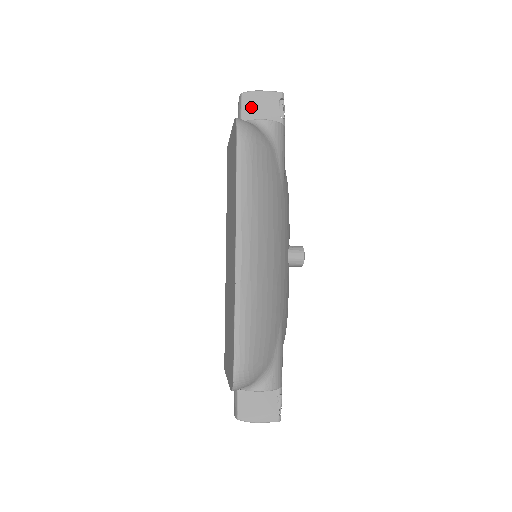
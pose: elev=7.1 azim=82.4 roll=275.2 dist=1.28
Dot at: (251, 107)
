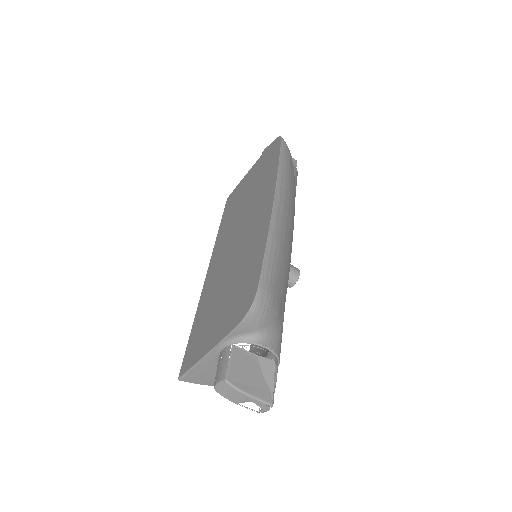
Dot at: occluded
